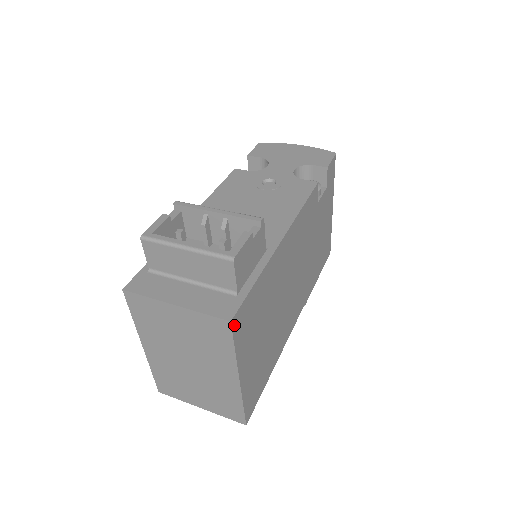
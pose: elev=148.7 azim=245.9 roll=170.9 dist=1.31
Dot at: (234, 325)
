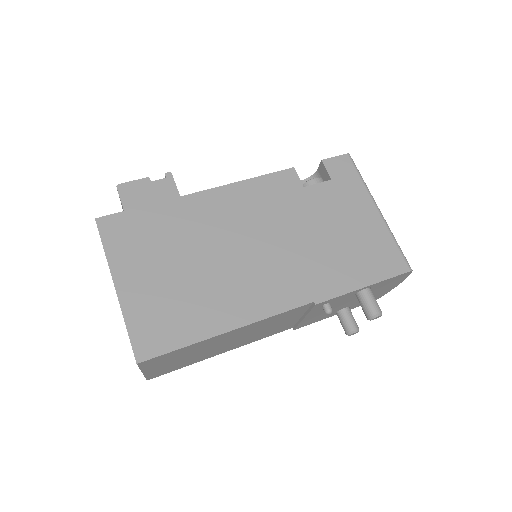
Dot at: (102, 225)
